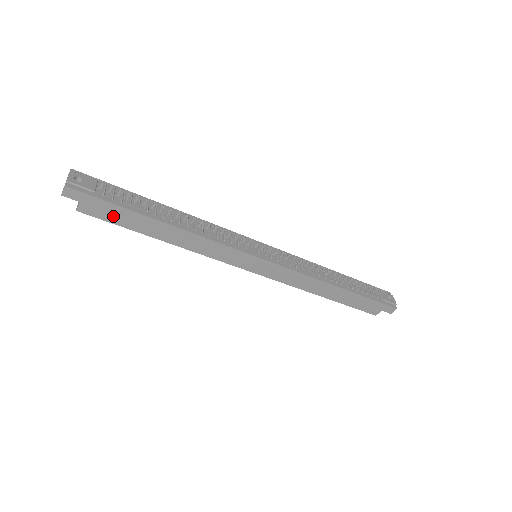
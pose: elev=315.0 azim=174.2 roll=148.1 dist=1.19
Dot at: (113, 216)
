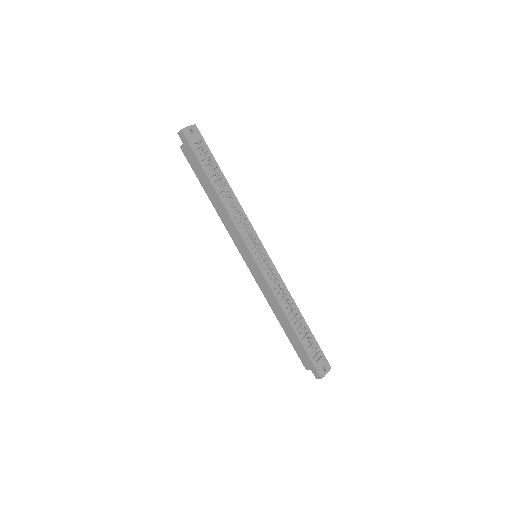
Dot at: (194, 164)
